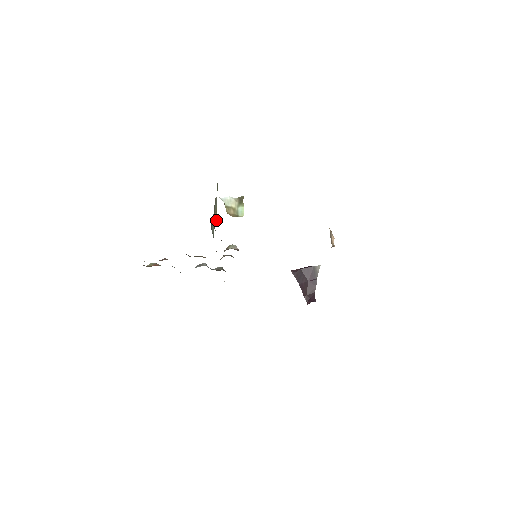
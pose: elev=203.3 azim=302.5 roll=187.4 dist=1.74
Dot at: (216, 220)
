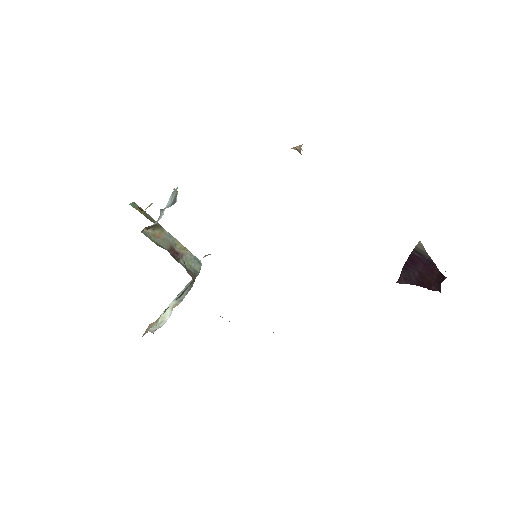
Dot at: (192, 258)
